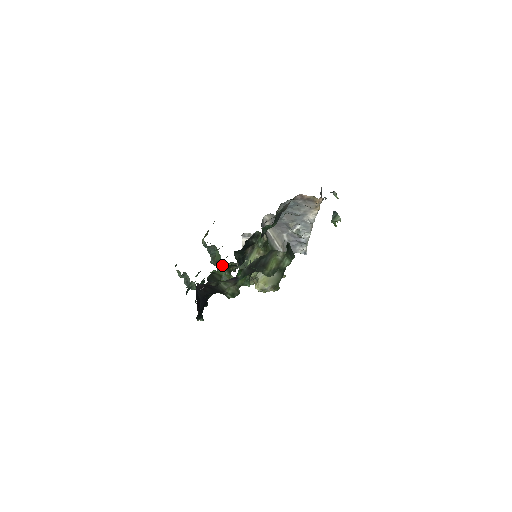
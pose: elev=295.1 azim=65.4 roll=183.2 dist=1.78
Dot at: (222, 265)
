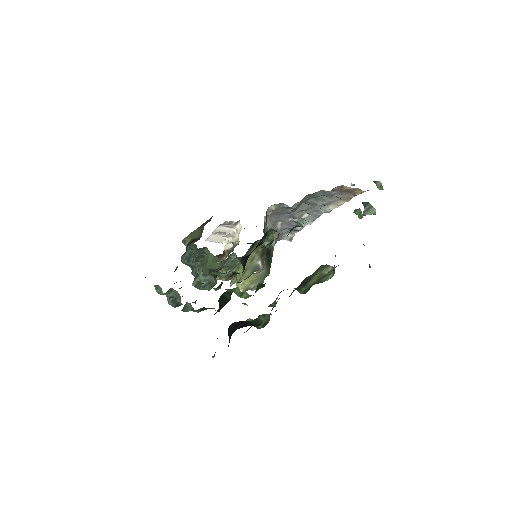
Dot at: (215, 272)
